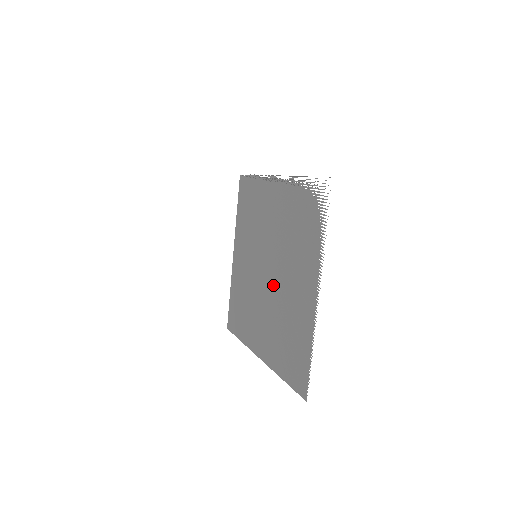
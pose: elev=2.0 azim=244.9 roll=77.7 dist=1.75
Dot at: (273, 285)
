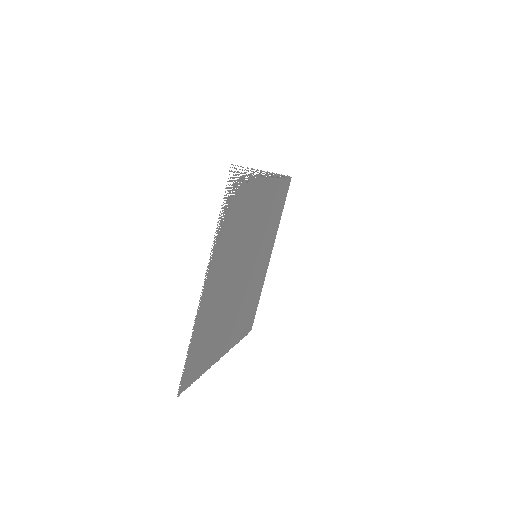
Dot at: (235, 282)
